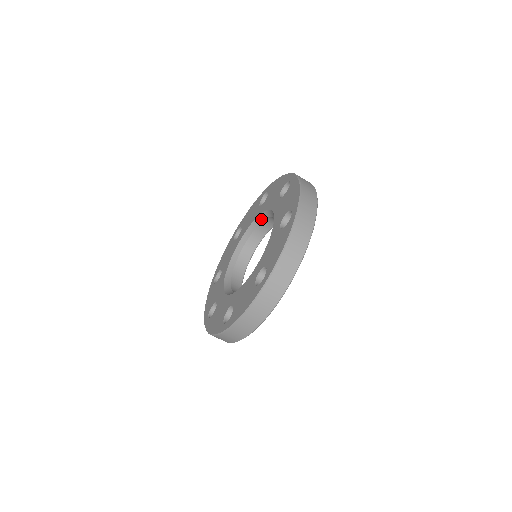
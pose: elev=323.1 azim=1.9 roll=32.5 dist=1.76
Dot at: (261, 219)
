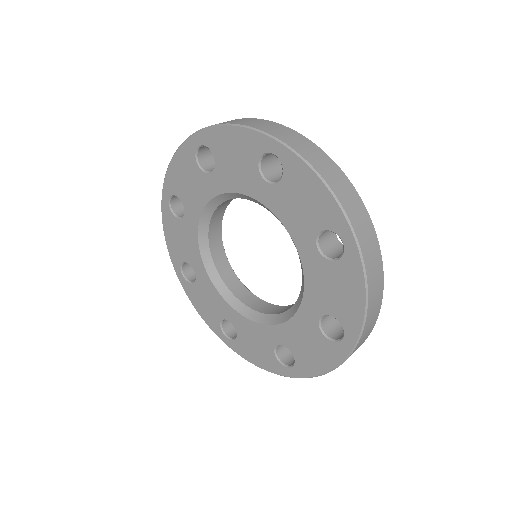
Dot at: (205, 224)
